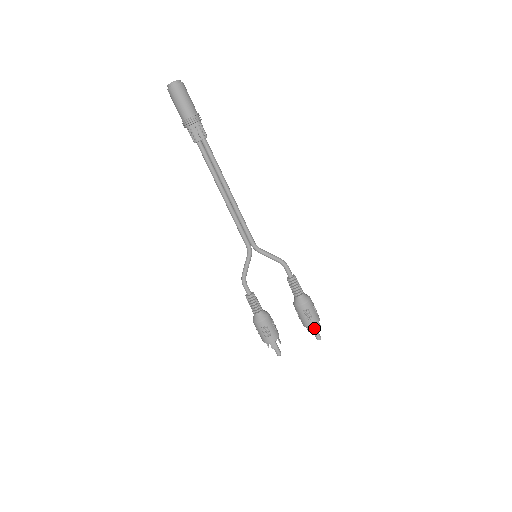
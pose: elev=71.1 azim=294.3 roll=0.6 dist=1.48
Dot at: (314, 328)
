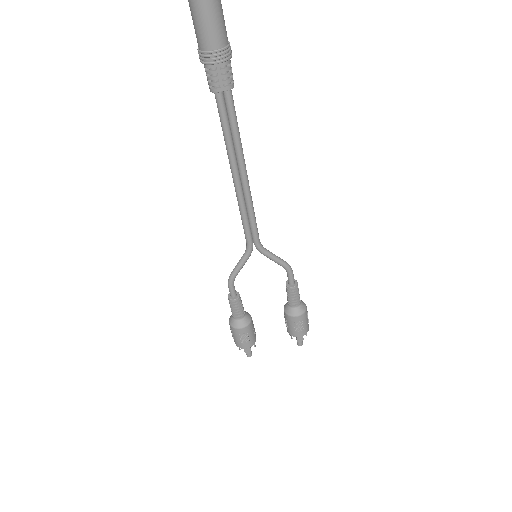
Dot at: (301, 338)
